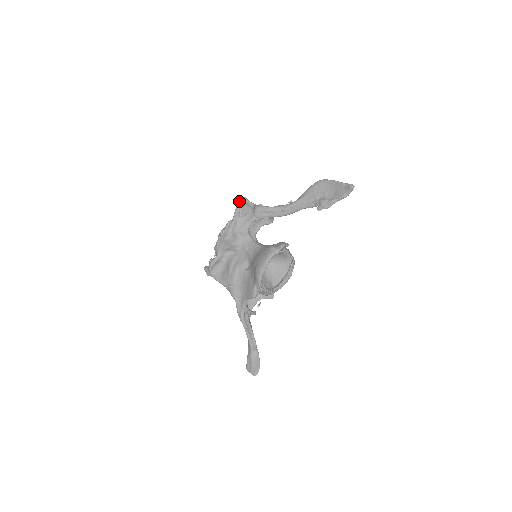
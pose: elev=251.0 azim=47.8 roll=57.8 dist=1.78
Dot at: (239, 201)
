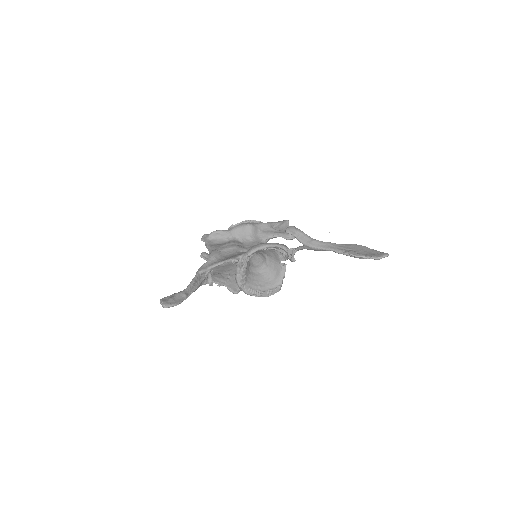
Dot at: (280, 221)
